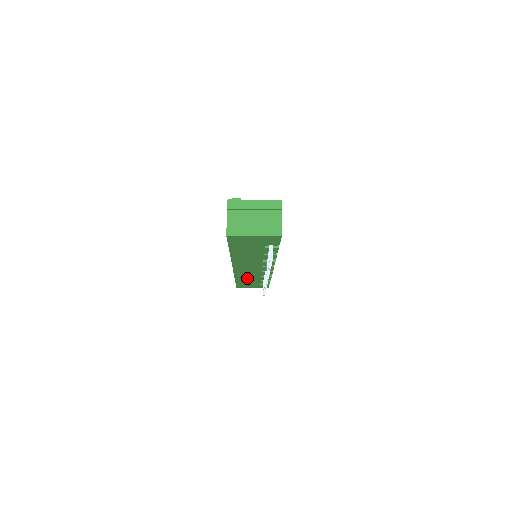
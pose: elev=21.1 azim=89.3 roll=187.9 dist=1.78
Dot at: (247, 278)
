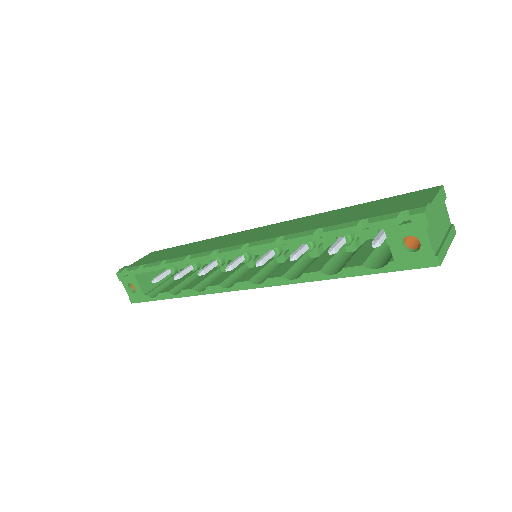
Dot at: occluded
